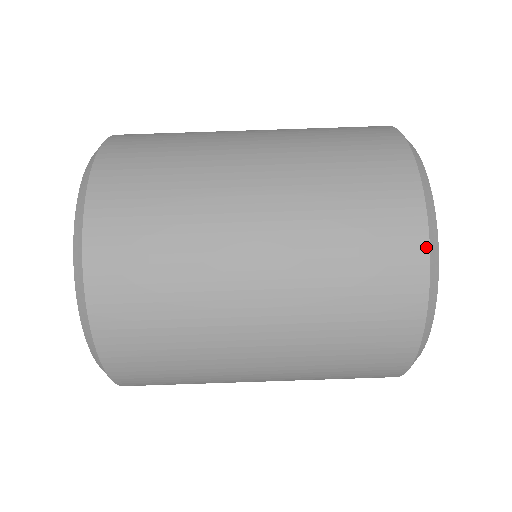
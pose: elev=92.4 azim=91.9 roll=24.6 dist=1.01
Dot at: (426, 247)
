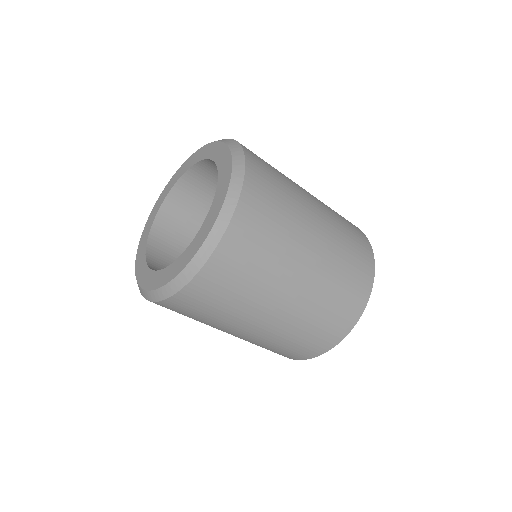
Dot at: (348, 333)
